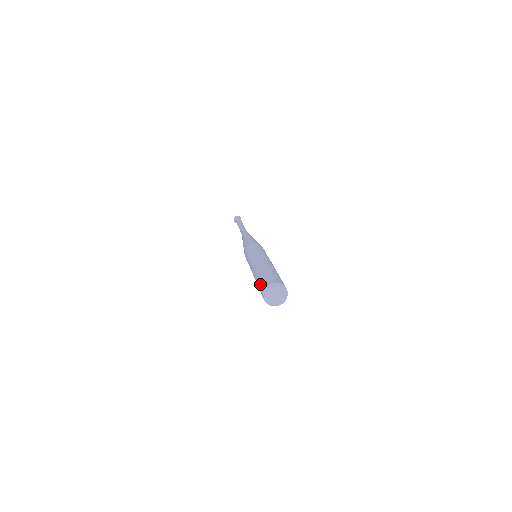
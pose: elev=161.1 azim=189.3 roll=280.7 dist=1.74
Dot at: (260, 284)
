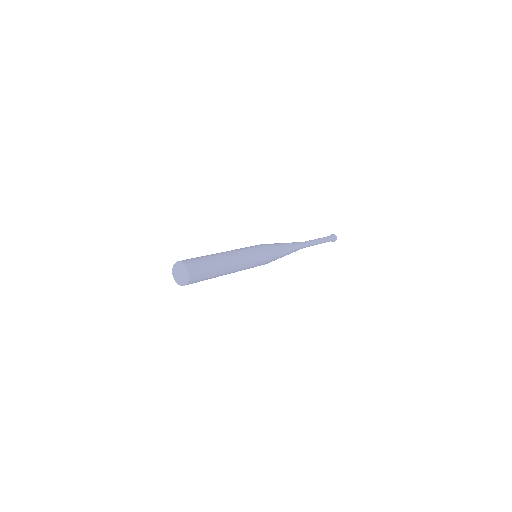
Dot at: occluded
